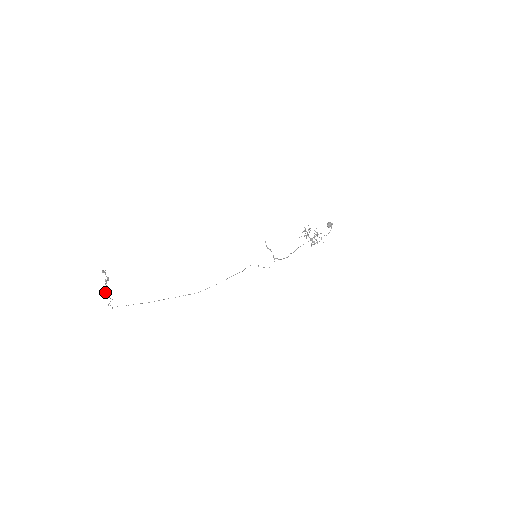
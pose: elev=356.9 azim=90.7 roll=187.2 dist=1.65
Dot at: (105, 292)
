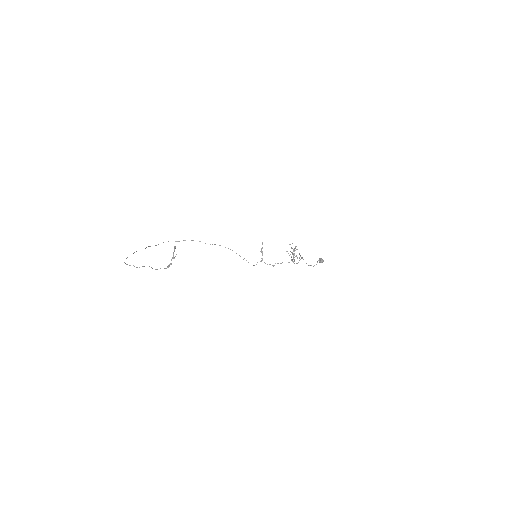
Dot at: (165, 268)
